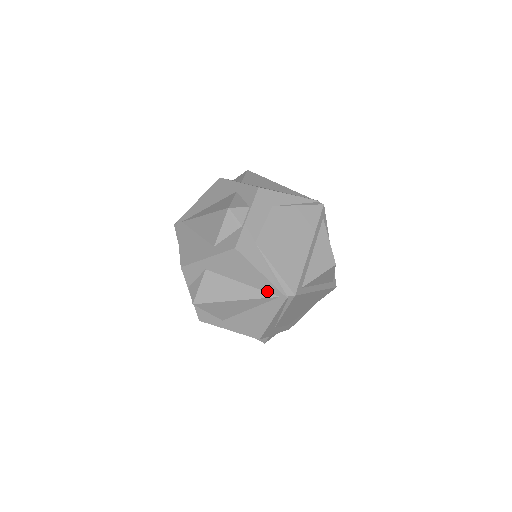
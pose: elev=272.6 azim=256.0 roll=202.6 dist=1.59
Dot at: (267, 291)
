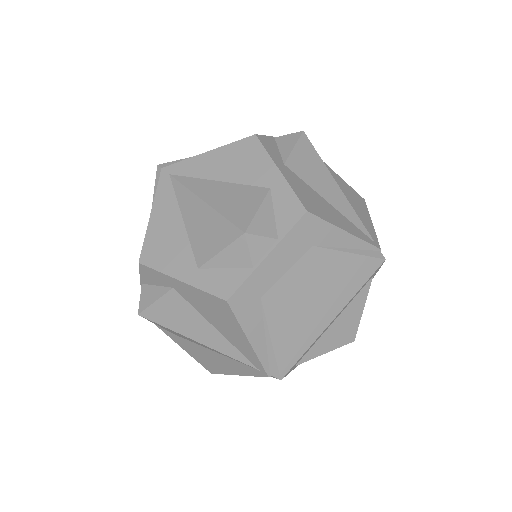
Dot at: (246, 356)
